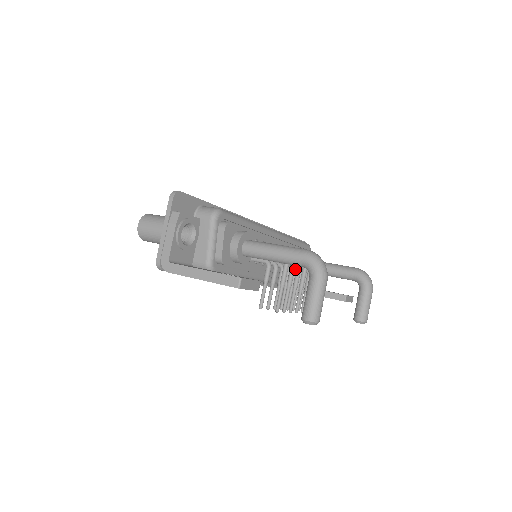
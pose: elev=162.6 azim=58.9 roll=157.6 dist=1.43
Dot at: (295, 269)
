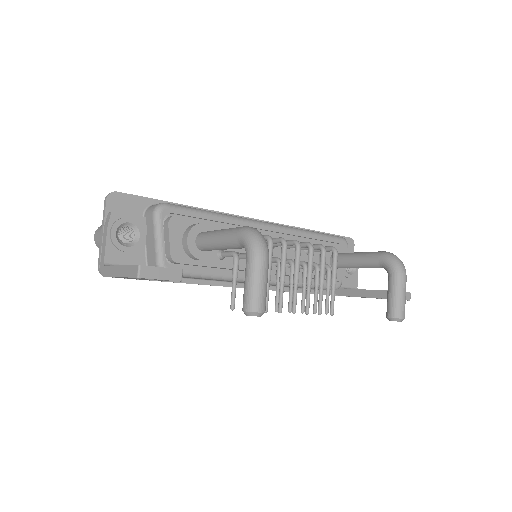
Dot at: (292, 262)
